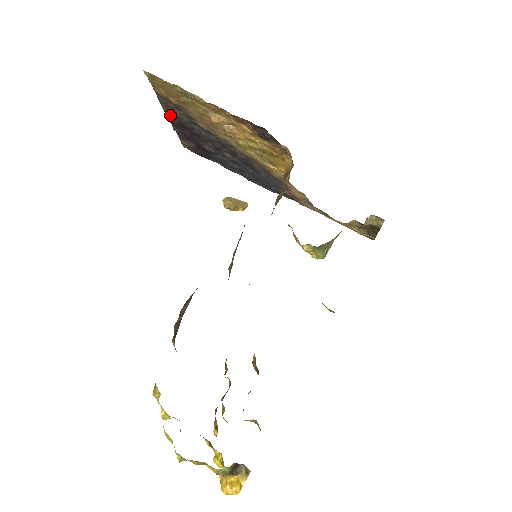
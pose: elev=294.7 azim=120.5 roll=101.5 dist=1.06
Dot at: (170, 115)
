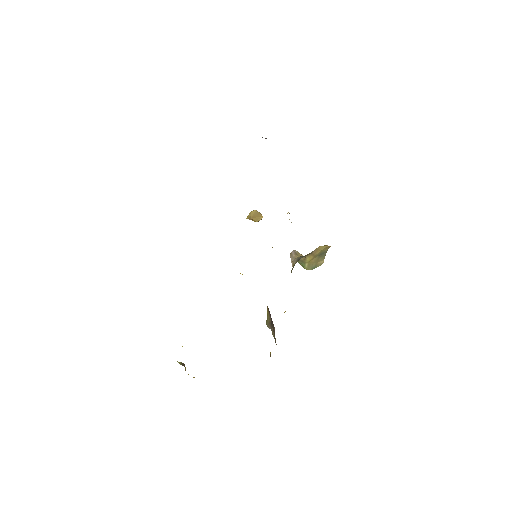
Dot at: occluded
